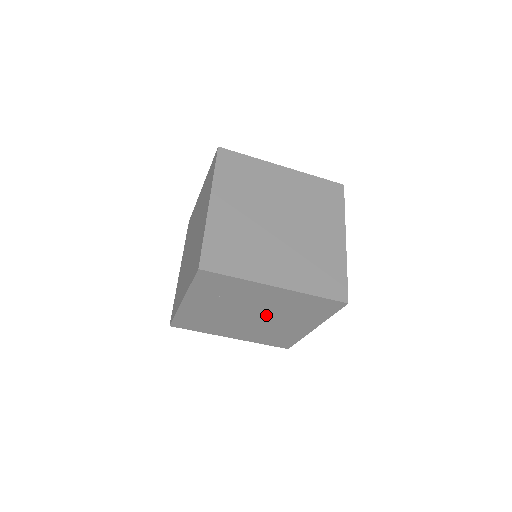
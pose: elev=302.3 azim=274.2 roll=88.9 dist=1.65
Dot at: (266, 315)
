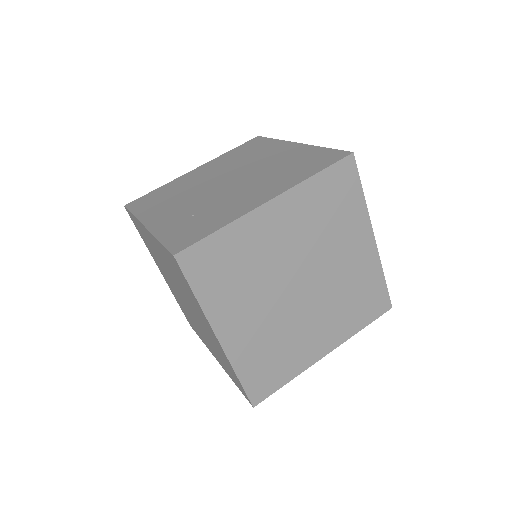
Dot at: occluded
